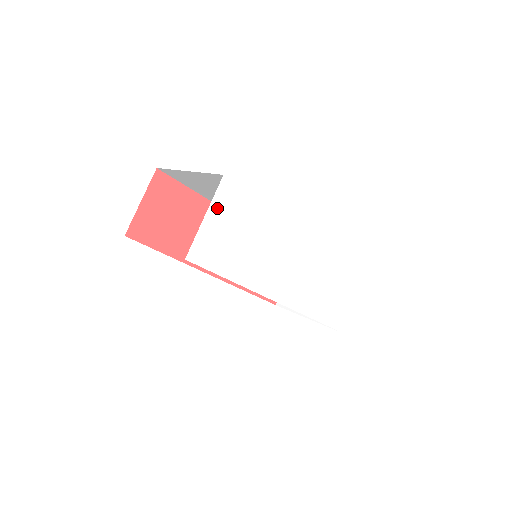
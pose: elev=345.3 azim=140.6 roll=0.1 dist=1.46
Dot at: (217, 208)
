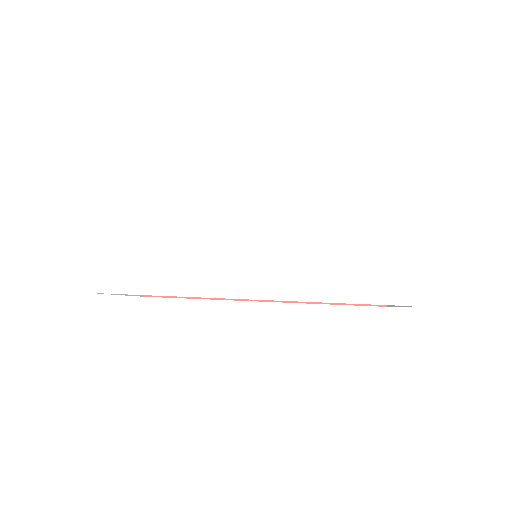
Dot at: (102, 228)
